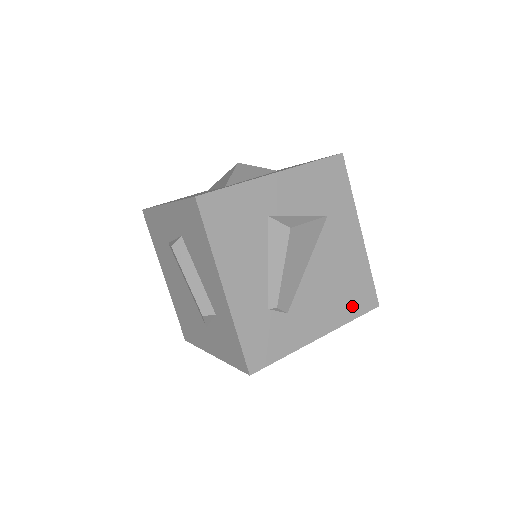
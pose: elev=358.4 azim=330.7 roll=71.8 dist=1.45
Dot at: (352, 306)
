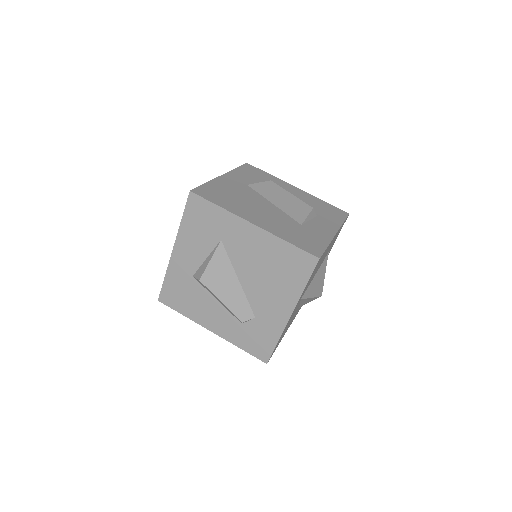
Dot at: (296, 278)
